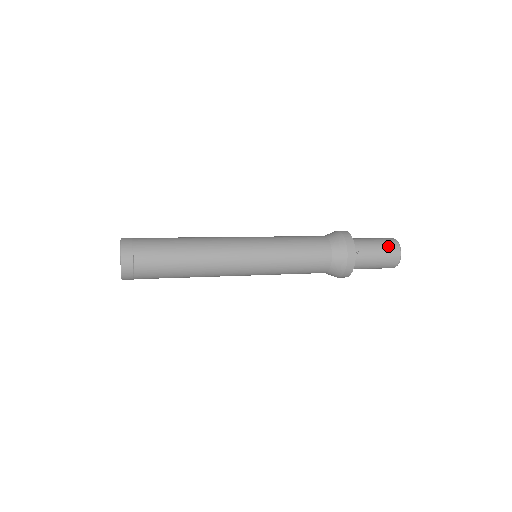
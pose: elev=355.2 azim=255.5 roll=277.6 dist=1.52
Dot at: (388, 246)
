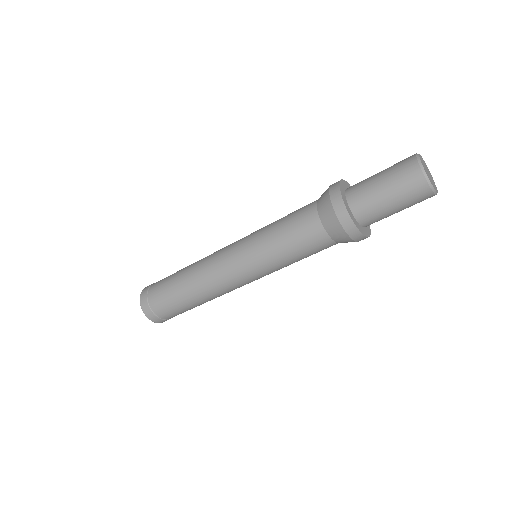
Dot at: (401, 176)
